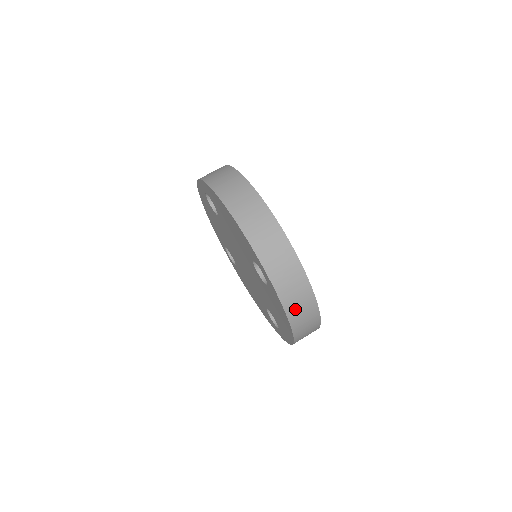
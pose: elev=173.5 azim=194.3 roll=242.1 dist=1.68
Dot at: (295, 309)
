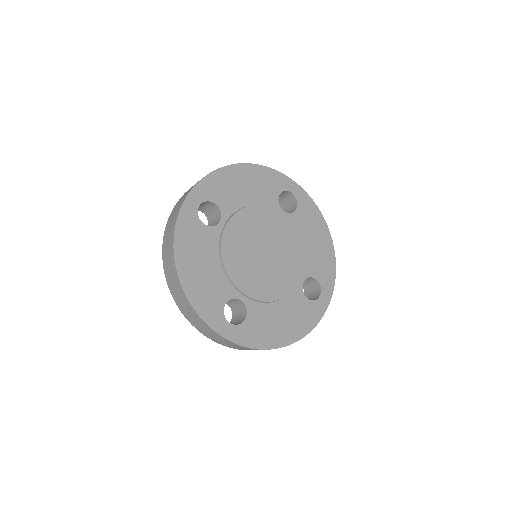
Dot at: occluded
